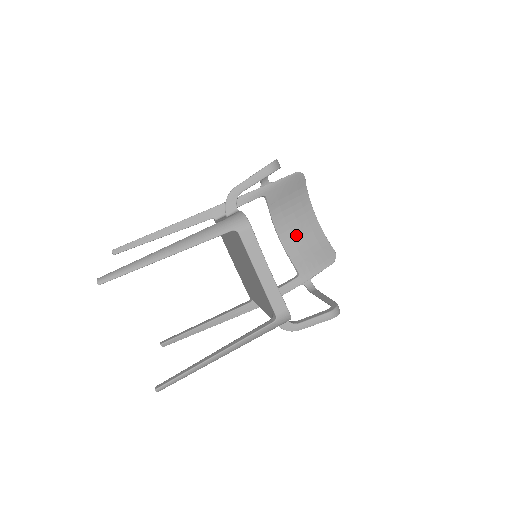
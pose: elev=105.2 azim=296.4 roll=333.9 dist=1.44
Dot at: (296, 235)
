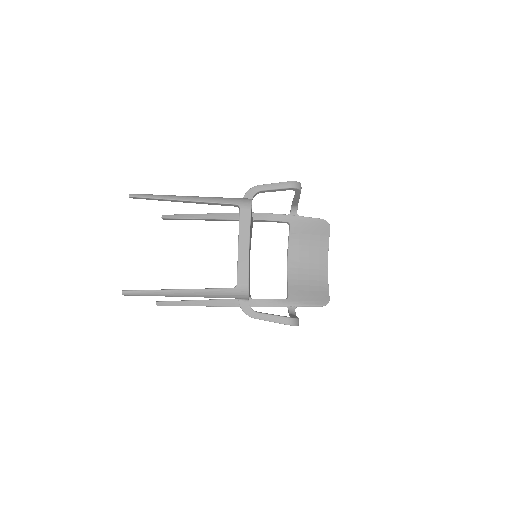
Dot at: (303, 270)
